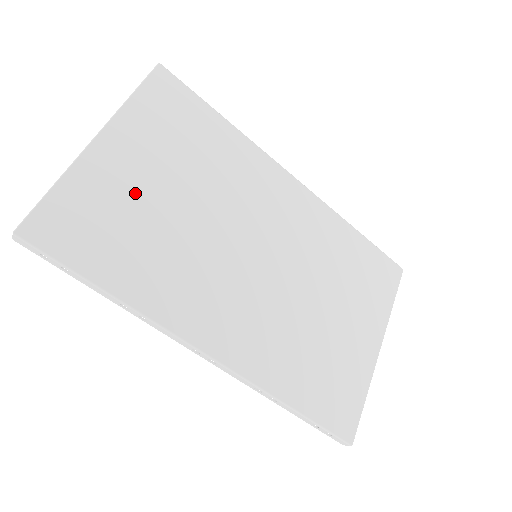
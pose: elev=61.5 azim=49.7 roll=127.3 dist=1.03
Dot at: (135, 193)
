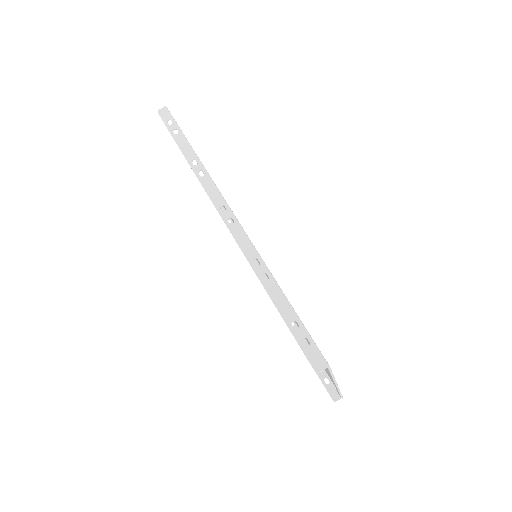
Dot at: occluded
